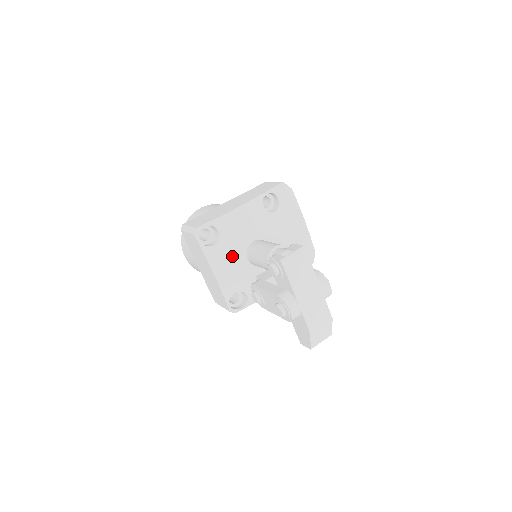
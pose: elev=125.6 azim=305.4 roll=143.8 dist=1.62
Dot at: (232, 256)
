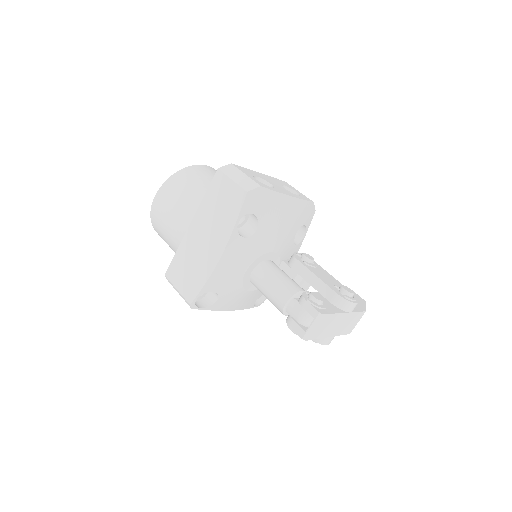
Dot at: (239, 295)
